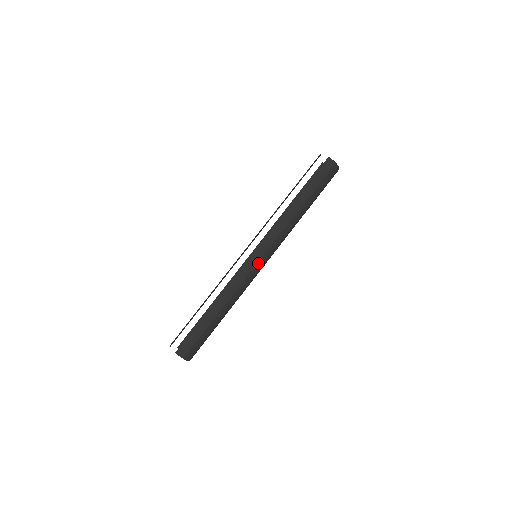
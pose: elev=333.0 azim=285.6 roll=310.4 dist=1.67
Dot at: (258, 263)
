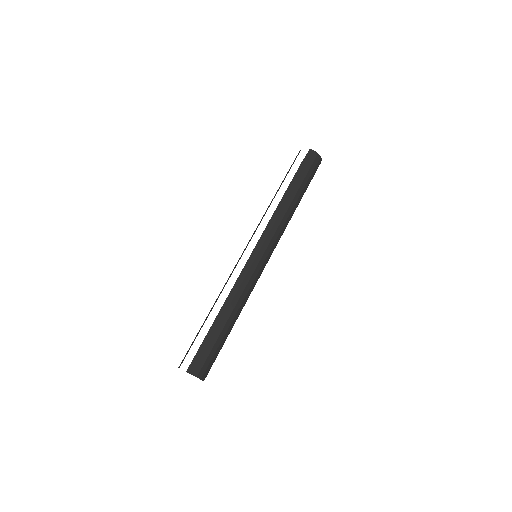
Dot at: (260, 260)
